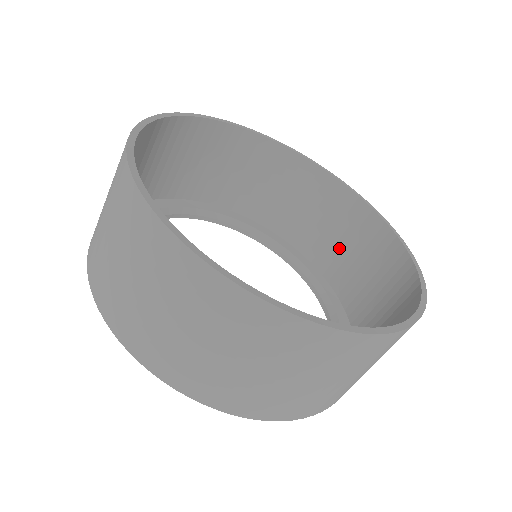
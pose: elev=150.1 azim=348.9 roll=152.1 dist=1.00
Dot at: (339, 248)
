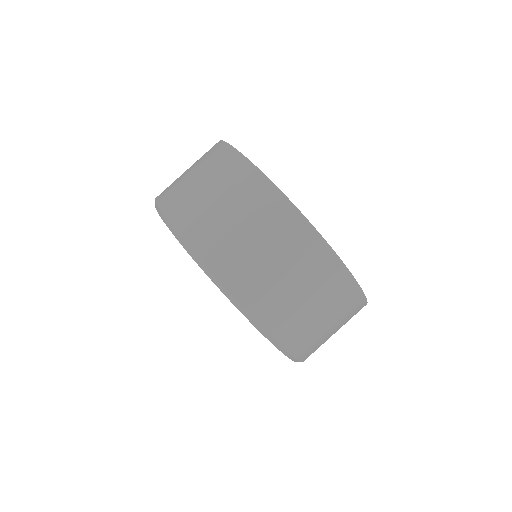
Dot at: occluded
